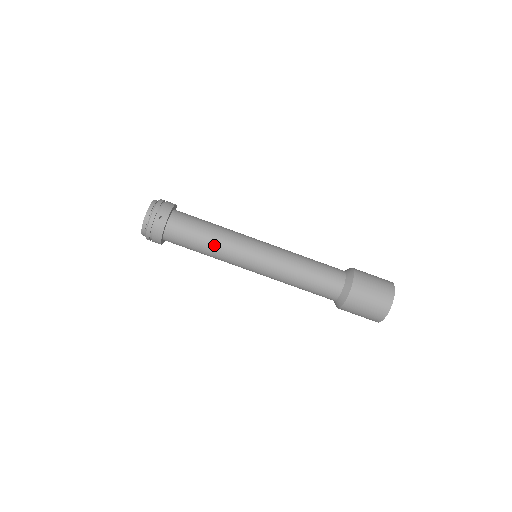
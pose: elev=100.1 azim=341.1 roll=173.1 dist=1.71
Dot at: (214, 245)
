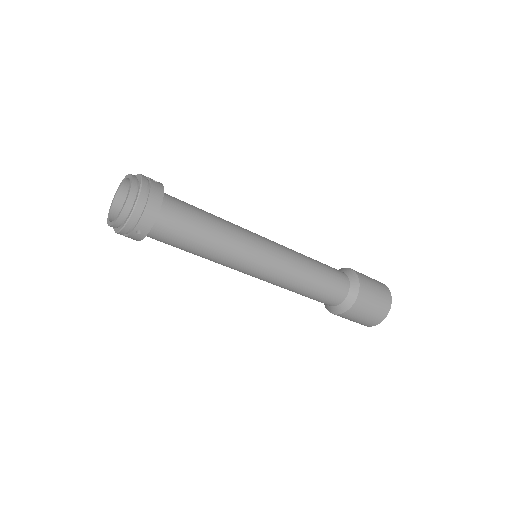
Dot at: (206, 257)
